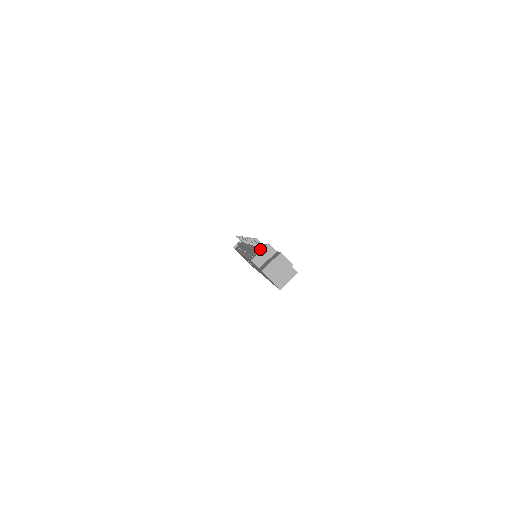
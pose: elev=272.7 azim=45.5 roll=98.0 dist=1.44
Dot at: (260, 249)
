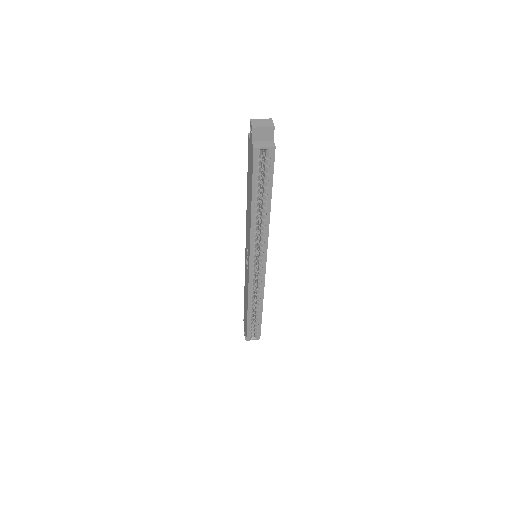
Dot at: occluded
